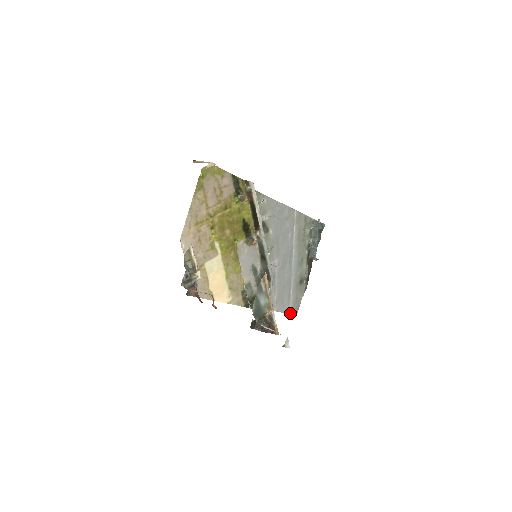
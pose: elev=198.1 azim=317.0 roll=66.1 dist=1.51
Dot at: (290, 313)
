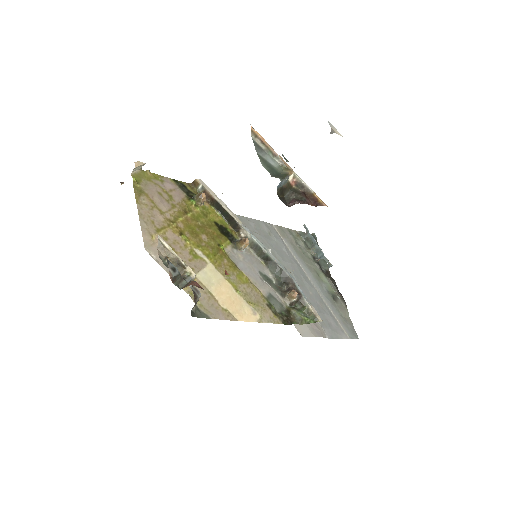
Dot at: (348, 338)
